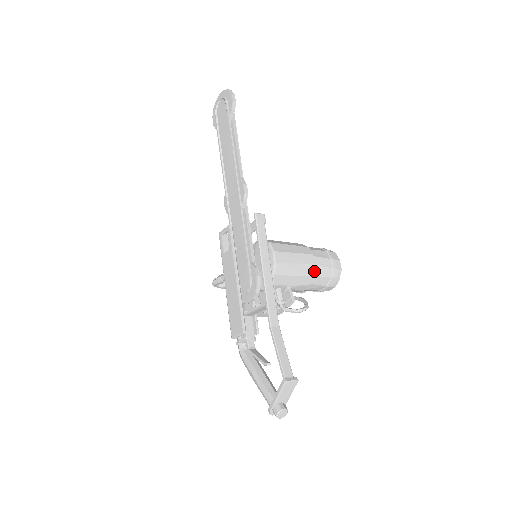
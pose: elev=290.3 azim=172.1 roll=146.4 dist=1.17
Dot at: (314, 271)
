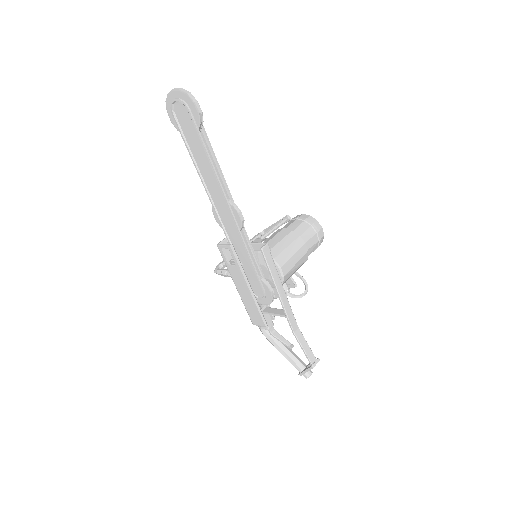
Dot at: (307, 254)
